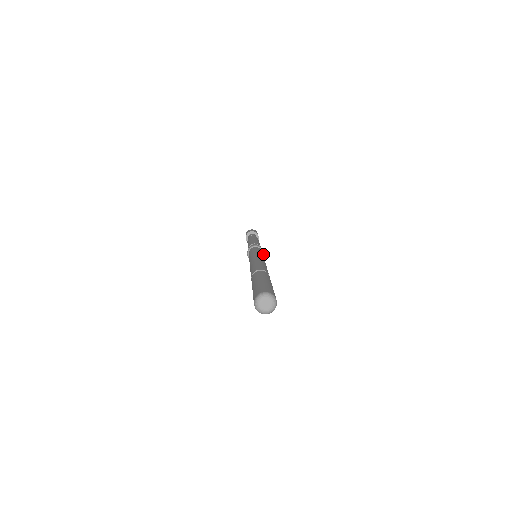
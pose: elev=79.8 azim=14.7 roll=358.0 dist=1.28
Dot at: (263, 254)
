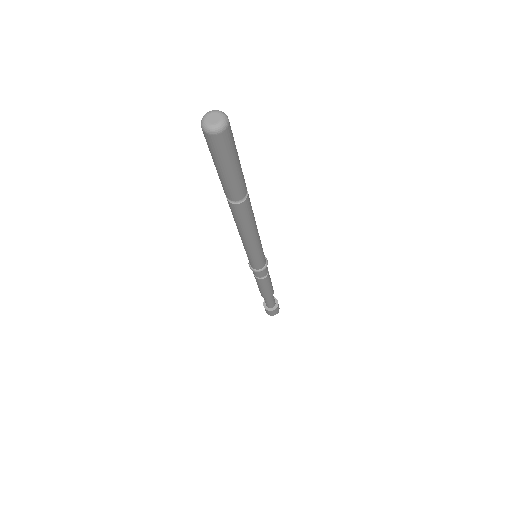
Dot at: occluded
